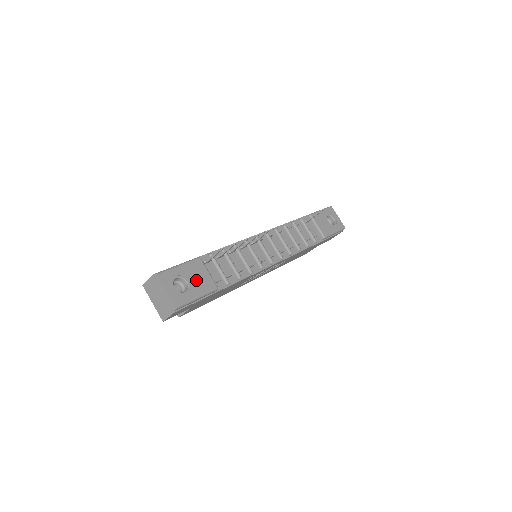
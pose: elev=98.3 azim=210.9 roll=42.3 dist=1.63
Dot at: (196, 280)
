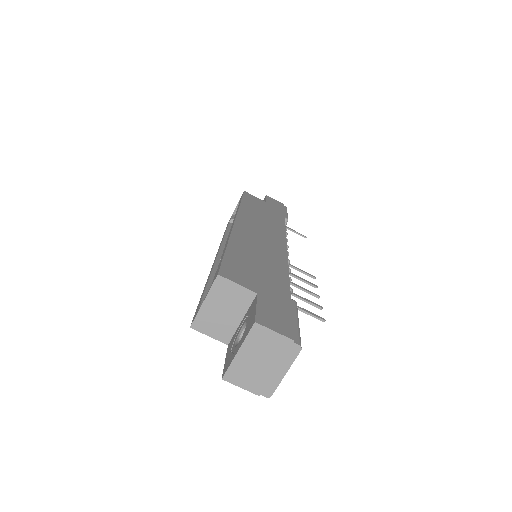
Dot at: occluded
